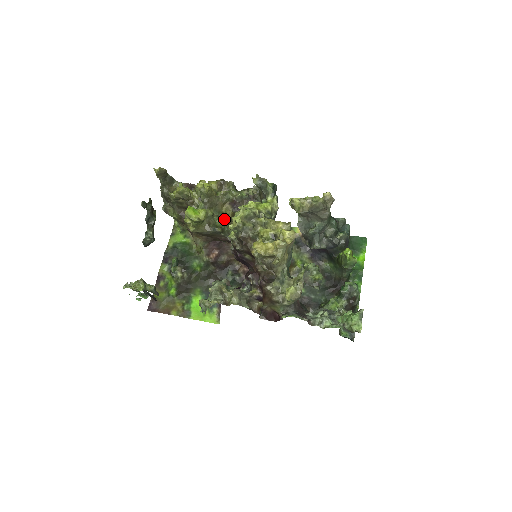
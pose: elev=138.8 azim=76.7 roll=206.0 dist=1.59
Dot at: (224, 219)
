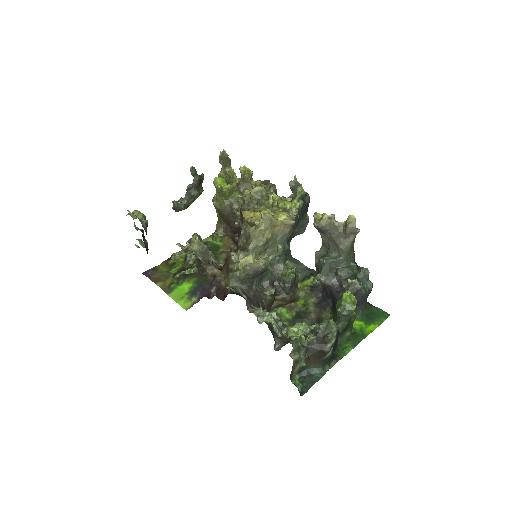
Dot at: occluded
